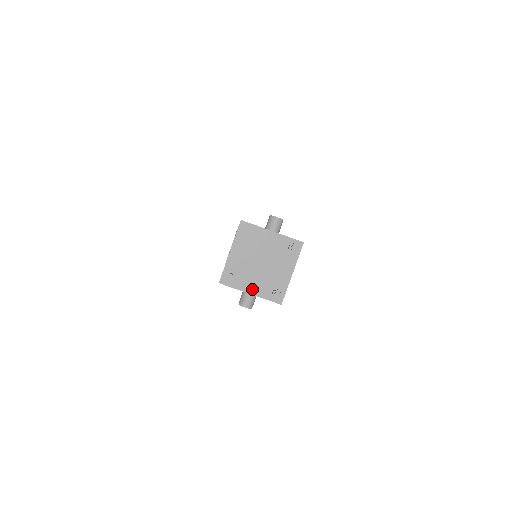
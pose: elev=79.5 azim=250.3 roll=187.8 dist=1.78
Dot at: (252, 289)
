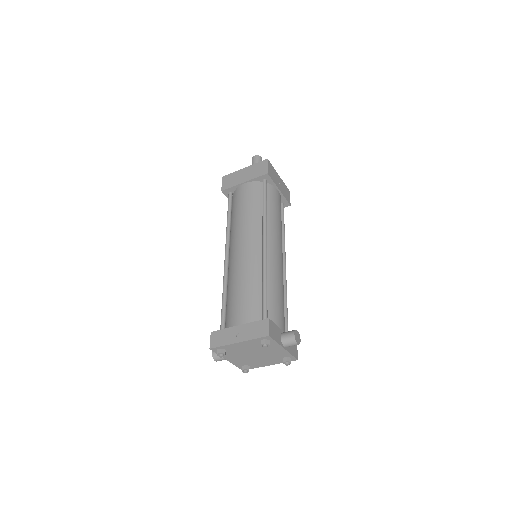
Dot at: (231, 359)
